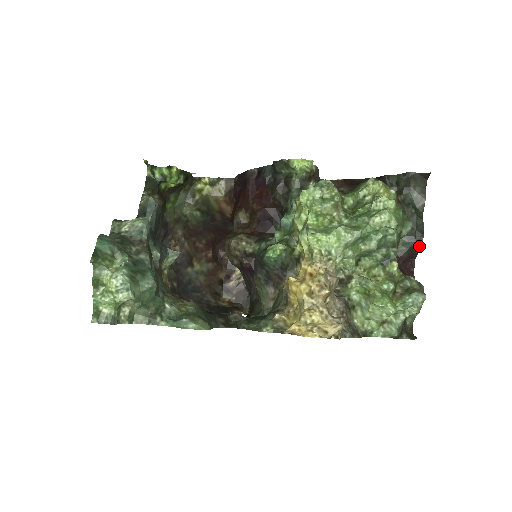
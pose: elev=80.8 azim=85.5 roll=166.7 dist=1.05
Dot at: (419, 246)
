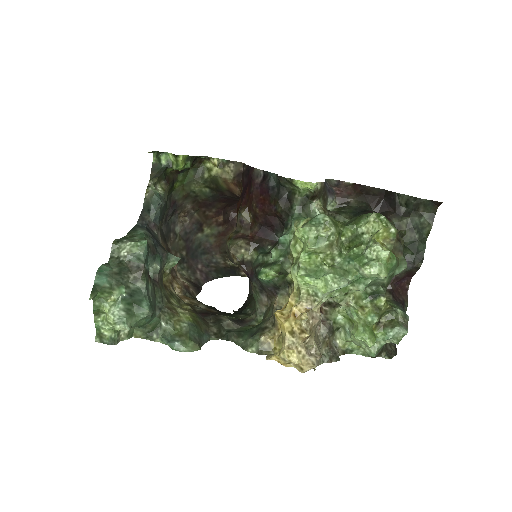
Dot at: (417, 269)
